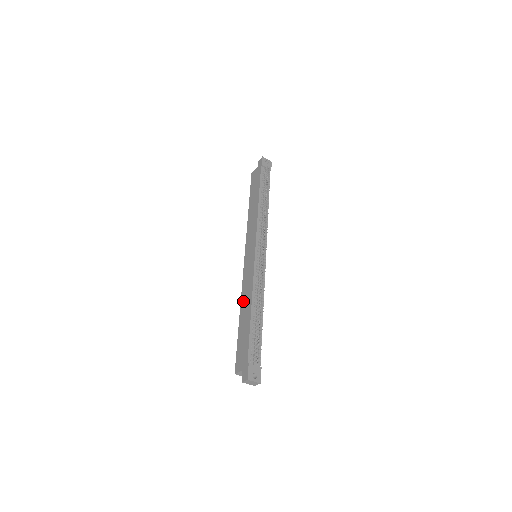
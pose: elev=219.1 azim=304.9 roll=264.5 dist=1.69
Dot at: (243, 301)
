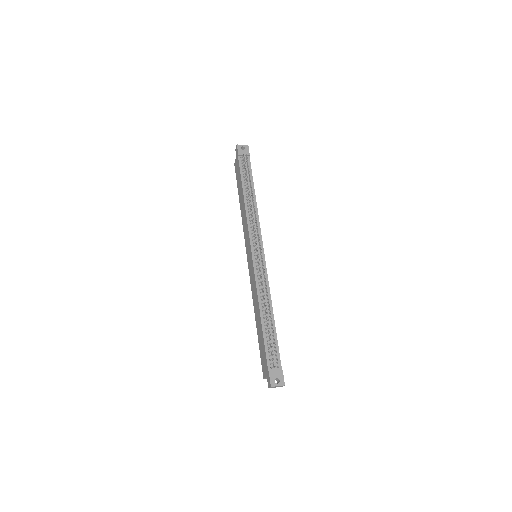
Dot at: (254, 306)
